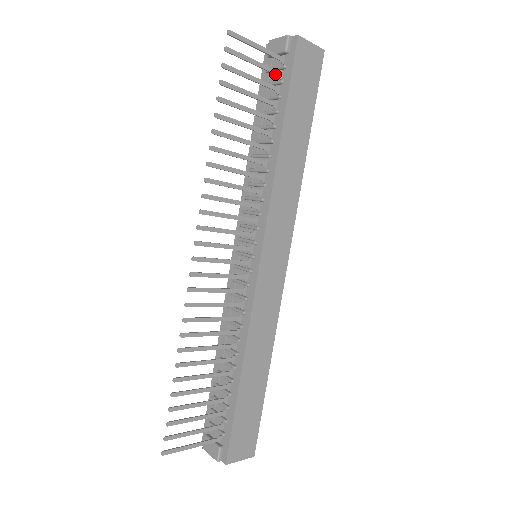
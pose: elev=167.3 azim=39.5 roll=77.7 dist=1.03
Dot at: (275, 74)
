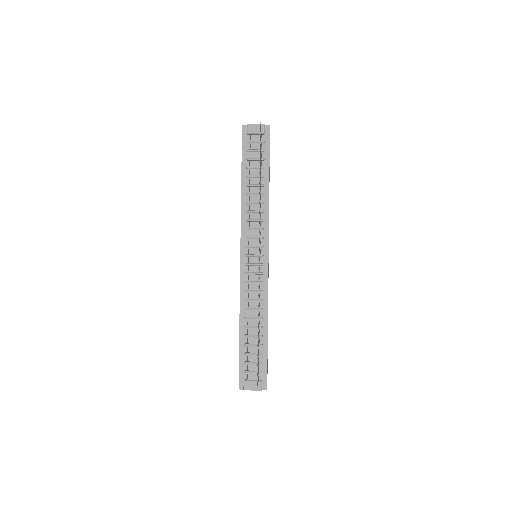
Dot at: (261, 146)
